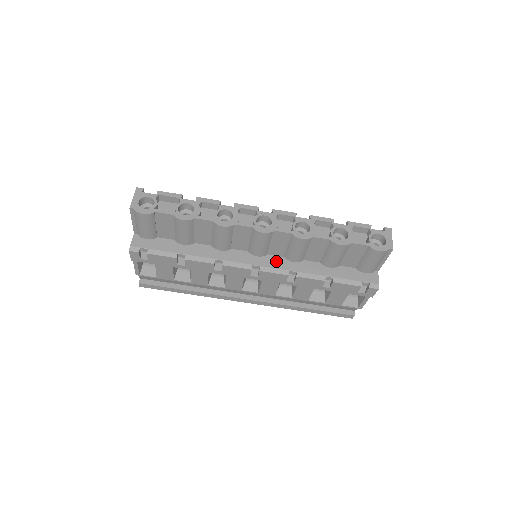
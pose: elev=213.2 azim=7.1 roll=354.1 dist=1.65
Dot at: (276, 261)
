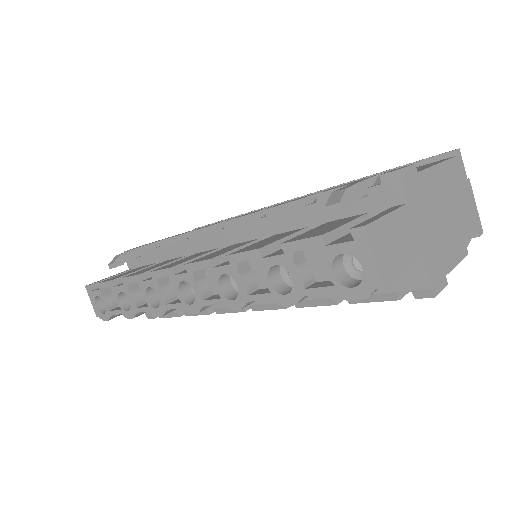
Dot at: occluded
